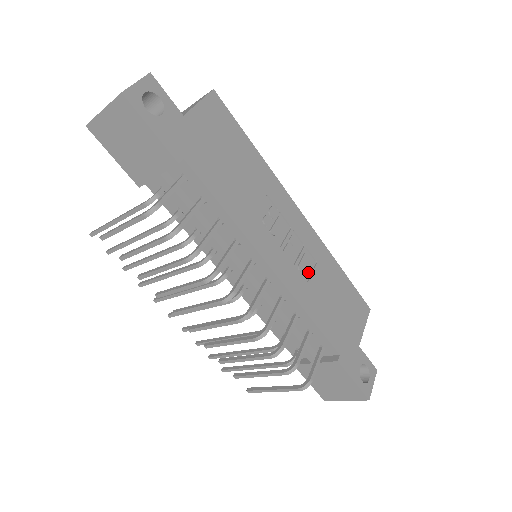
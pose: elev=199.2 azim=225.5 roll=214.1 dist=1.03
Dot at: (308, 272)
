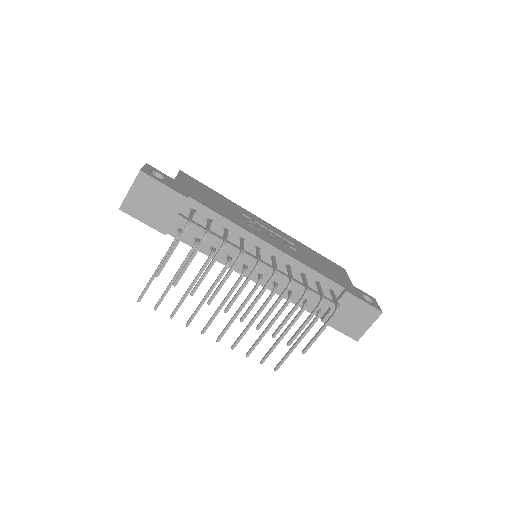
Dot at: (293, 249)
